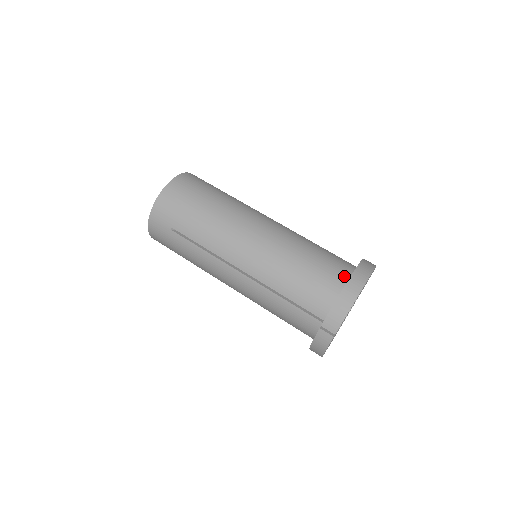
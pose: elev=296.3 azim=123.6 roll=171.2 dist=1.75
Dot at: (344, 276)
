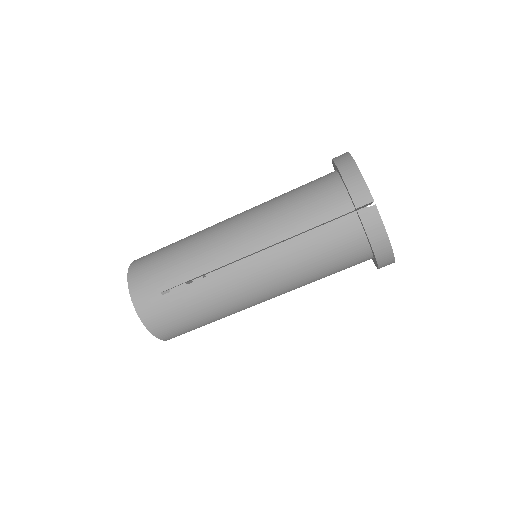
Dot at: (365, 253)
